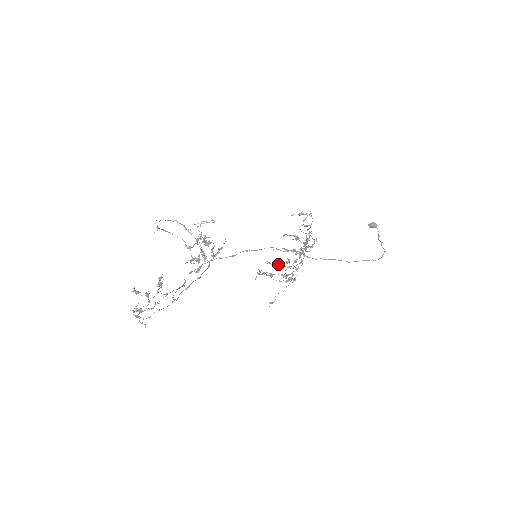
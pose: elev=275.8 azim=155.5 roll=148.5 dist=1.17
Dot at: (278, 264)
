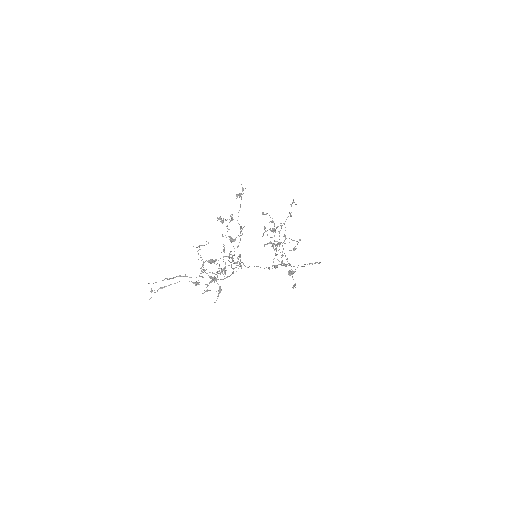
Dot at: (279, 242)
